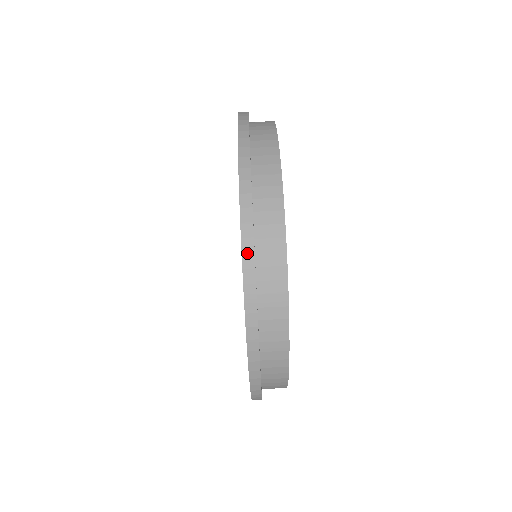
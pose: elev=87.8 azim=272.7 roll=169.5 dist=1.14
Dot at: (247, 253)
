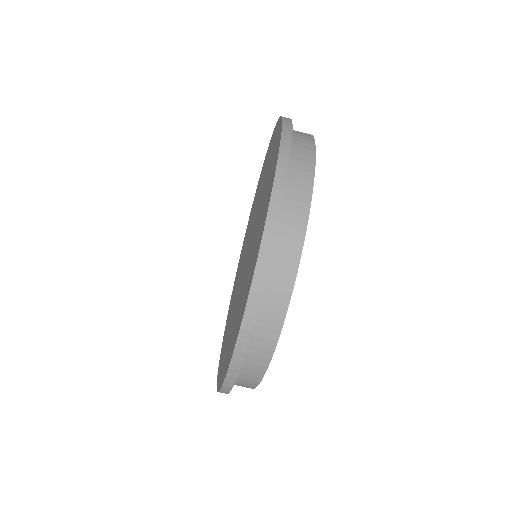
Dot at: (281, 167)
